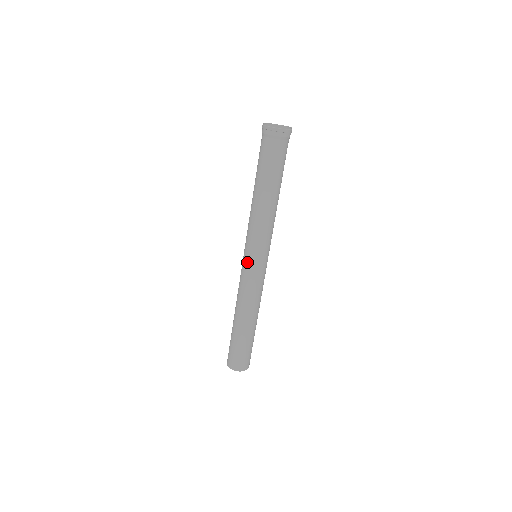
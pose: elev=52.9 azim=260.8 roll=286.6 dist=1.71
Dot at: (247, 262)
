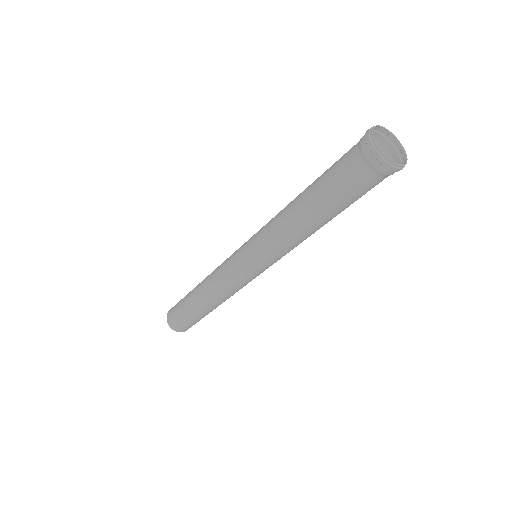
Dot at: (241, 264)
